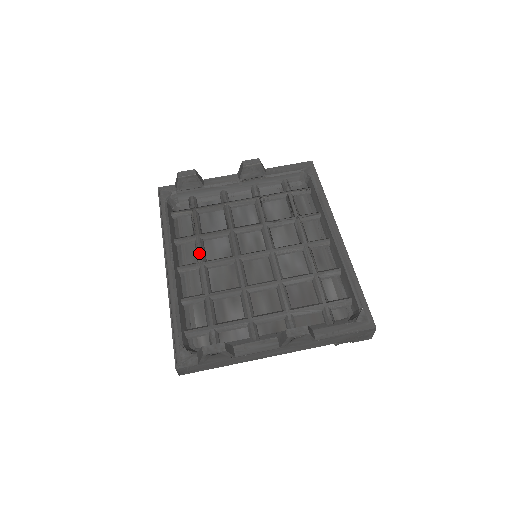
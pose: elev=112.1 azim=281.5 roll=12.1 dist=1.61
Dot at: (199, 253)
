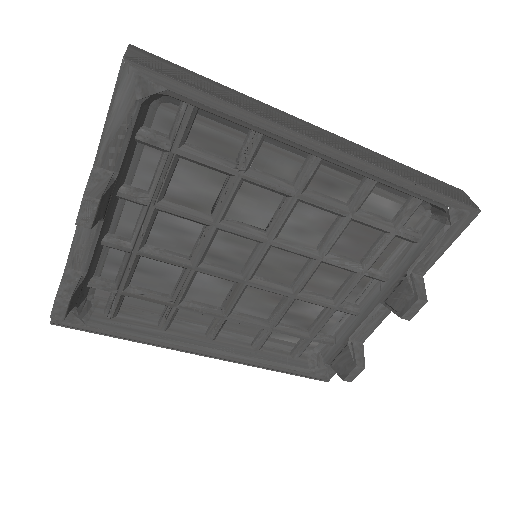
Dot at: occluded
